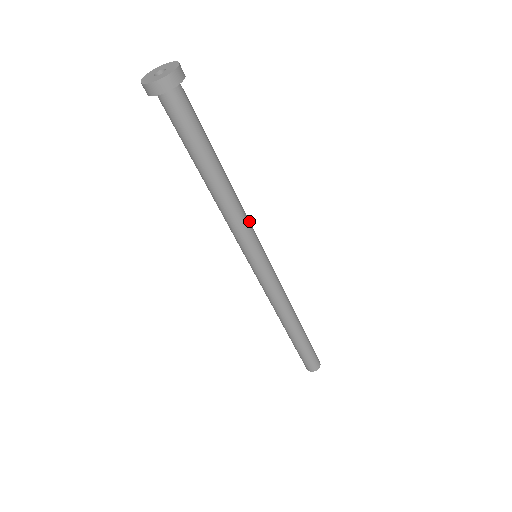
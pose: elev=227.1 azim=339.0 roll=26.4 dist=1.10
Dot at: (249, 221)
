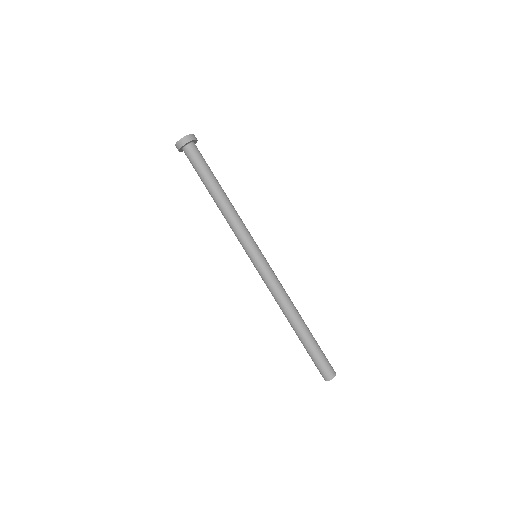
Dot at: occluded
